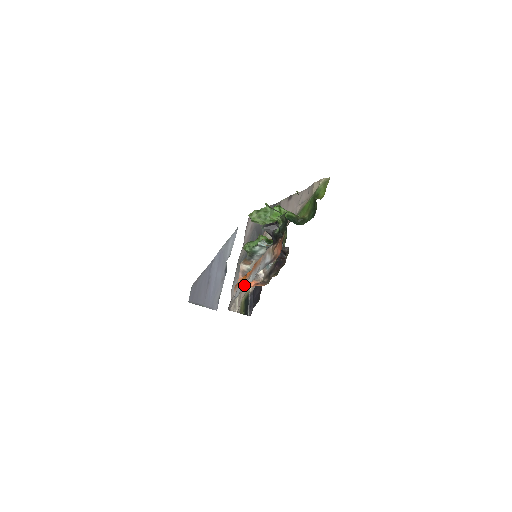
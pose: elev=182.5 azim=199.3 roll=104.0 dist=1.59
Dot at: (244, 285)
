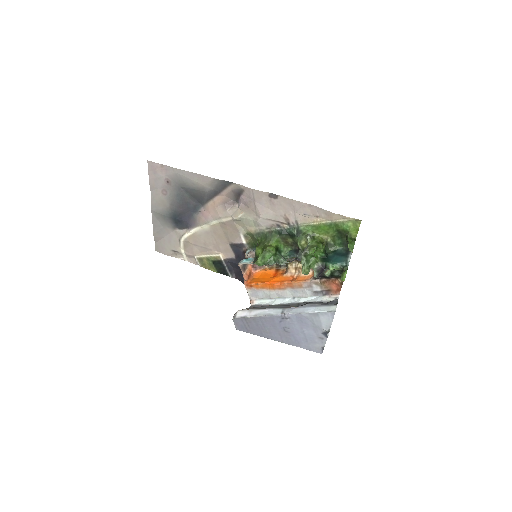
Dot at: (275, 294)
